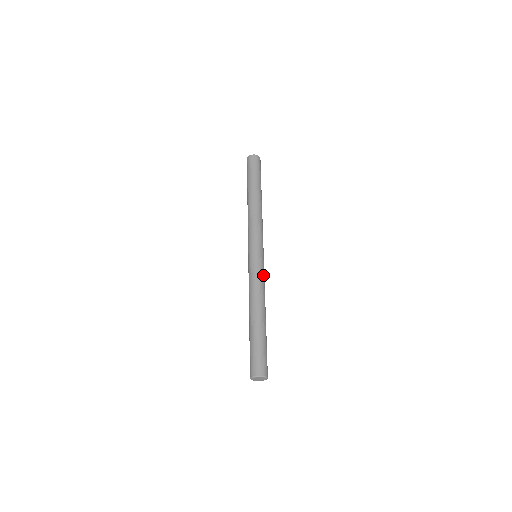
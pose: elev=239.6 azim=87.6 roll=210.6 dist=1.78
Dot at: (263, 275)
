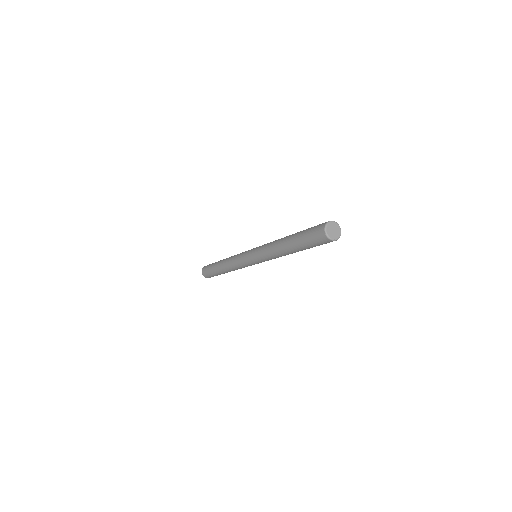
Dot at: occluded
